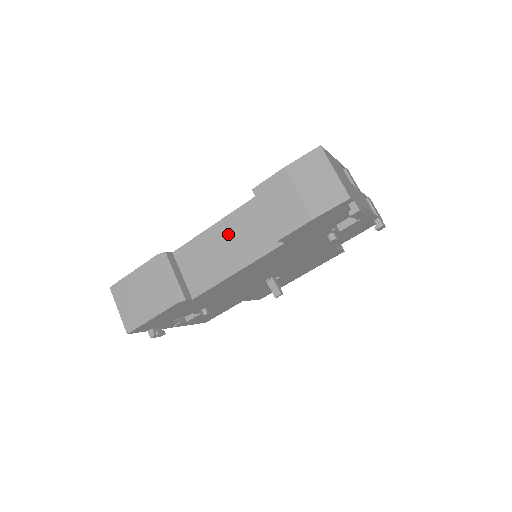
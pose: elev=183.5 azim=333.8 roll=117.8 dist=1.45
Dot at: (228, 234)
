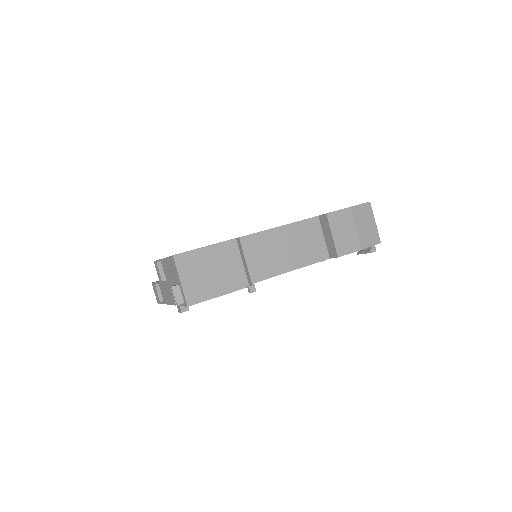
Dot at: (289, 238)
